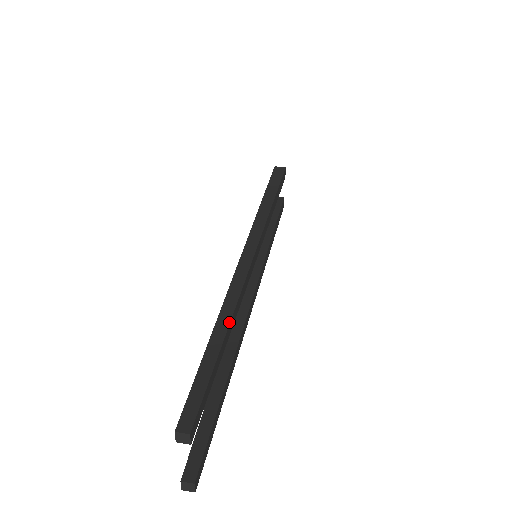
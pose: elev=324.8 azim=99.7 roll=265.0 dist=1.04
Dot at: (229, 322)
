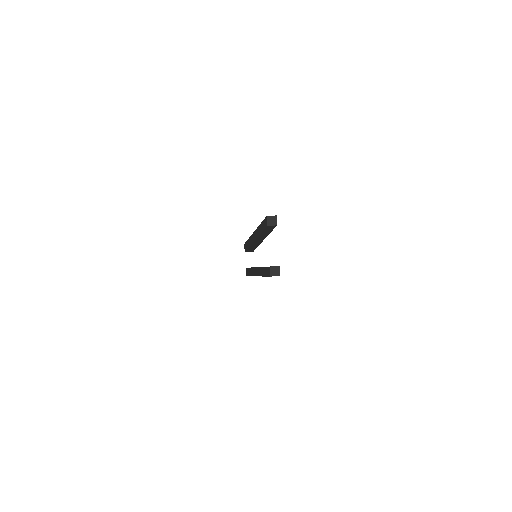
Dot at: occluded
